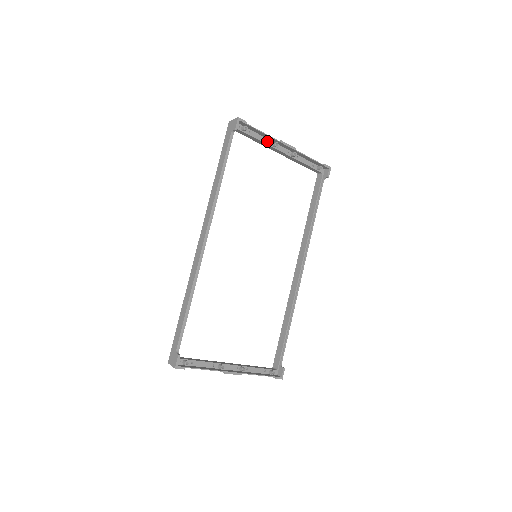
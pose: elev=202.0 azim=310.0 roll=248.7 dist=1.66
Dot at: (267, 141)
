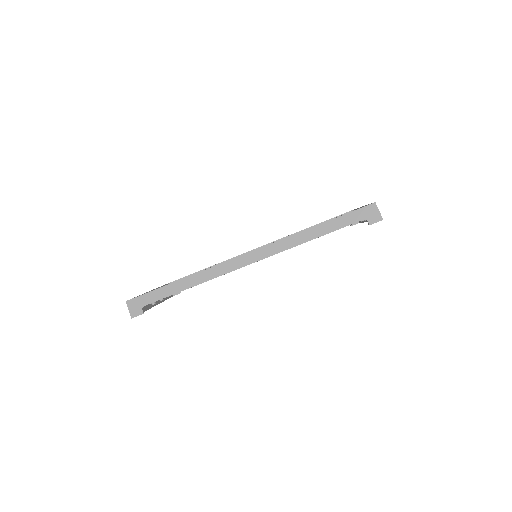
Dot at: occluded
